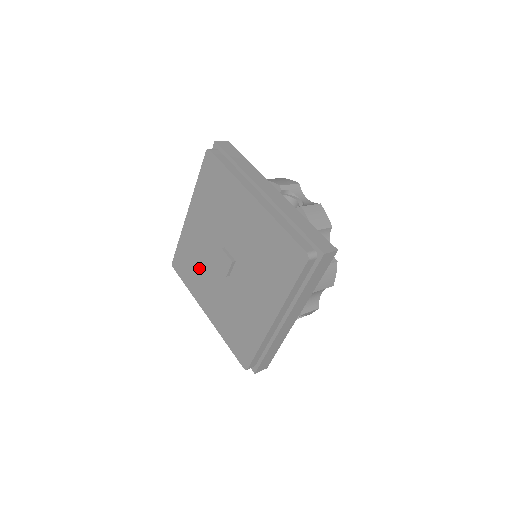
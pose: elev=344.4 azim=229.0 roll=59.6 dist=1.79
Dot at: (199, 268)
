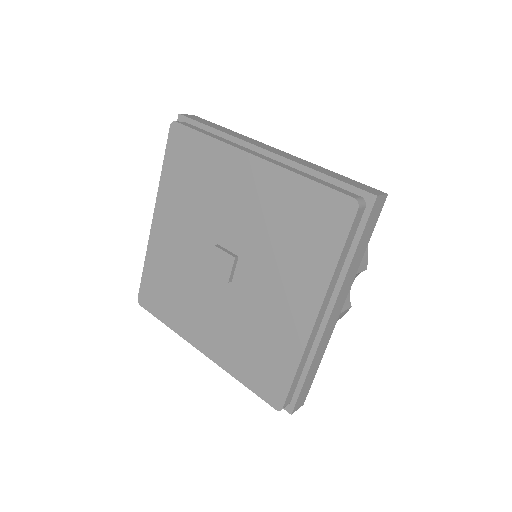
Dot at: (181, 289)
